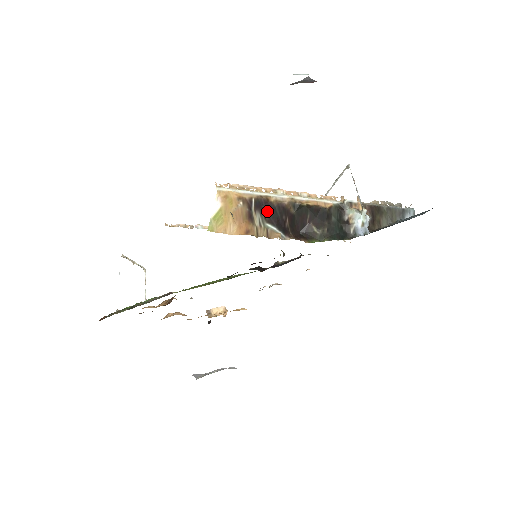
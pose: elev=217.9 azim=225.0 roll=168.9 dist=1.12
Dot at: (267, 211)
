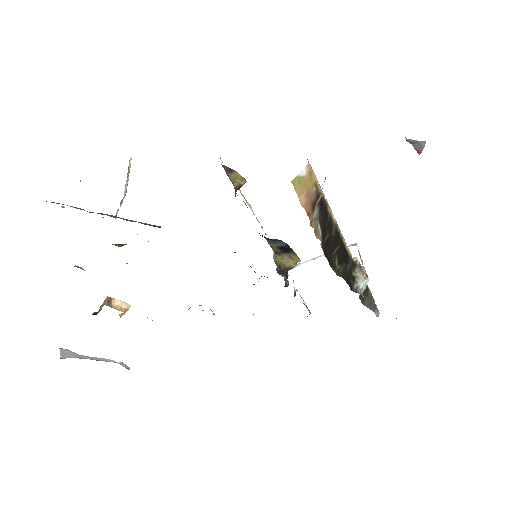
Dot at: (323, 214)
